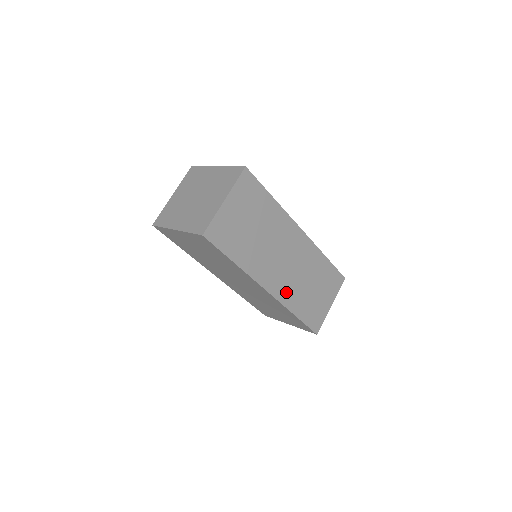
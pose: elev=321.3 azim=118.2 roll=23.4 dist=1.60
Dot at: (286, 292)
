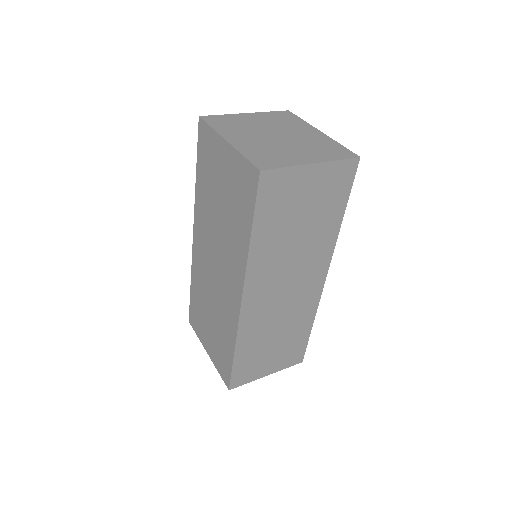
Dot at: (253, 320)
